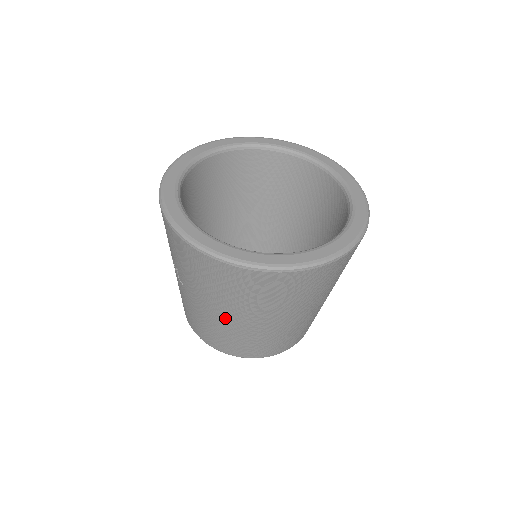
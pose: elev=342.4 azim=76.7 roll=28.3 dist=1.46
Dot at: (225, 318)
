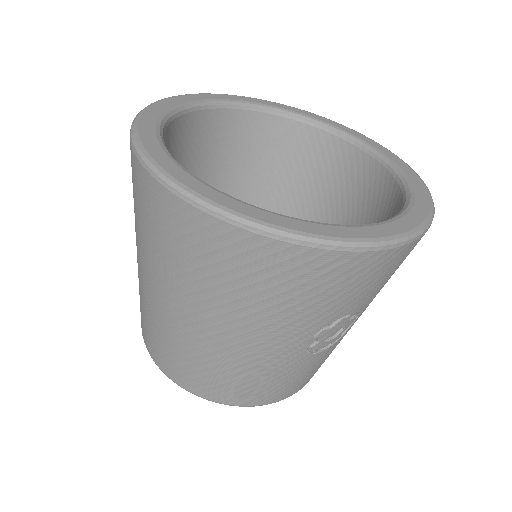
Dot at: occluded
